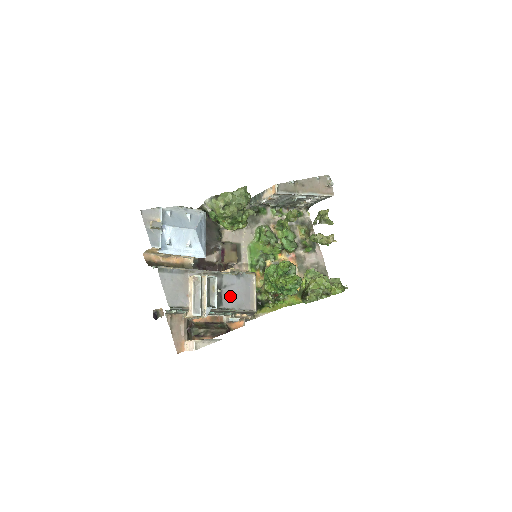
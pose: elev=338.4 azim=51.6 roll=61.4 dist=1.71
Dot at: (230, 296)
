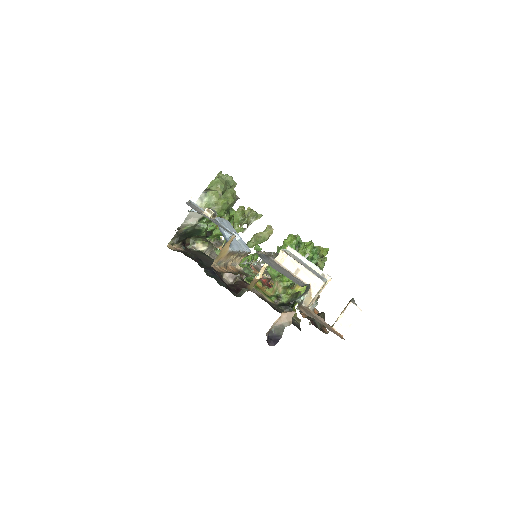
Dot at: occluded
